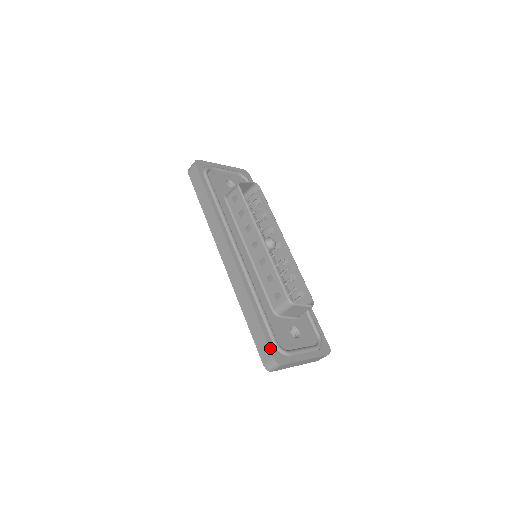
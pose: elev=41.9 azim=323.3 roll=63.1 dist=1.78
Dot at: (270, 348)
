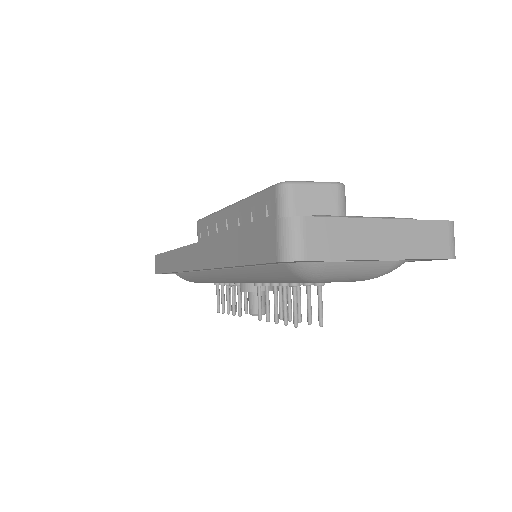
Dot at: (265, 222)
